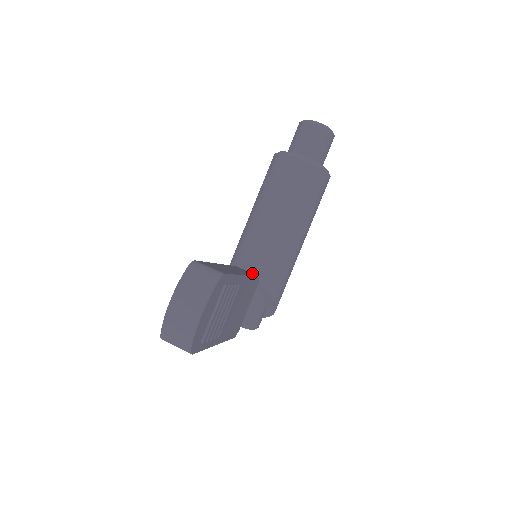
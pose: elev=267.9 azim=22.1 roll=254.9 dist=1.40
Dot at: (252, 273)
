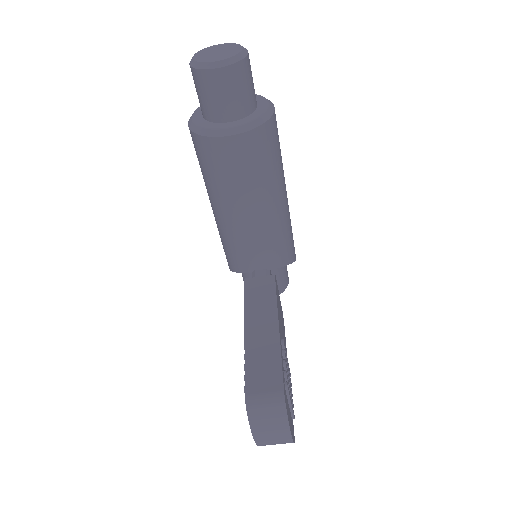
Dot at: (266, 278)
